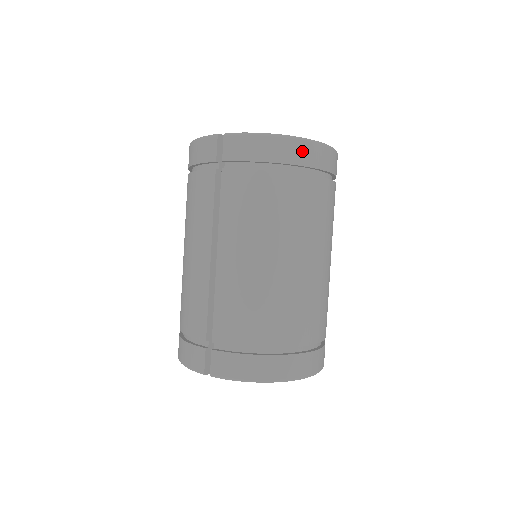
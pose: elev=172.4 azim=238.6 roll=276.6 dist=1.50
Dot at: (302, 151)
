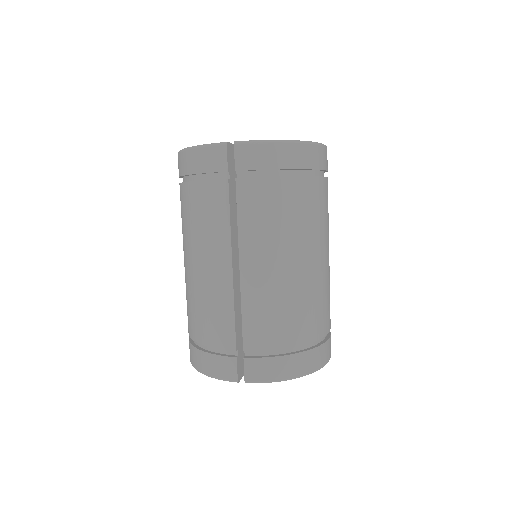
Dot at: (310, 155)
